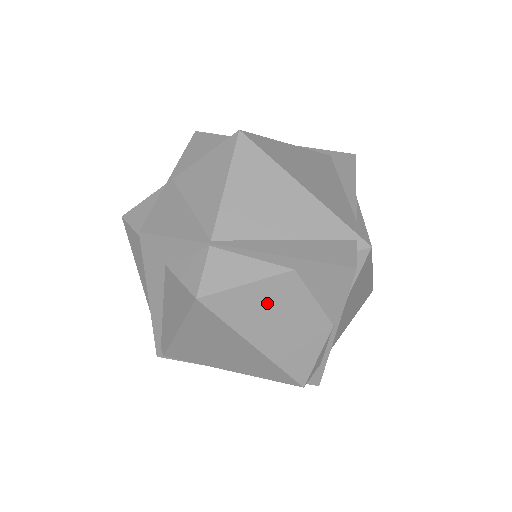
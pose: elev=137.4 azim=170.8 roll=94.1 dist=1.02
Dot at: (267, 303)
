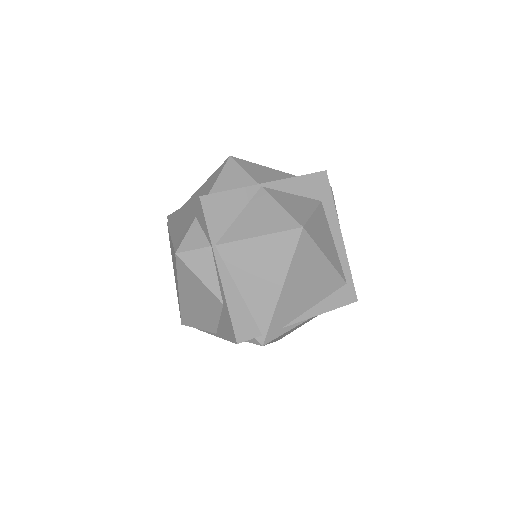
Dot at: (200, 293)
